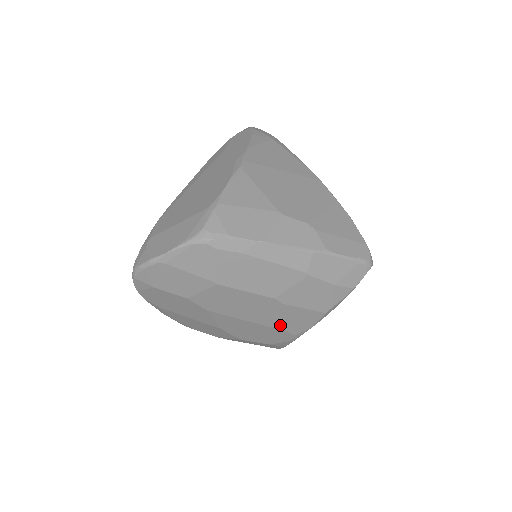
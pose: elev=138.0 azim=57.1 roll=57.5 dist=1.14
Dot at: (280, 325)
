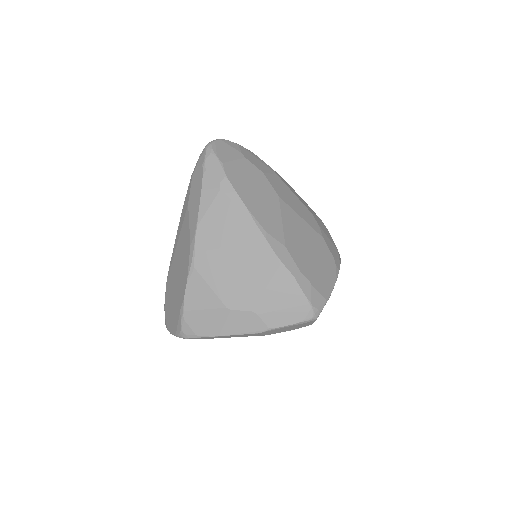
Dot at: occluded
